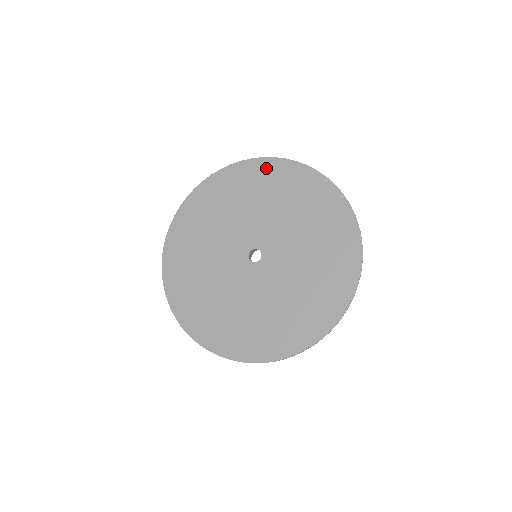
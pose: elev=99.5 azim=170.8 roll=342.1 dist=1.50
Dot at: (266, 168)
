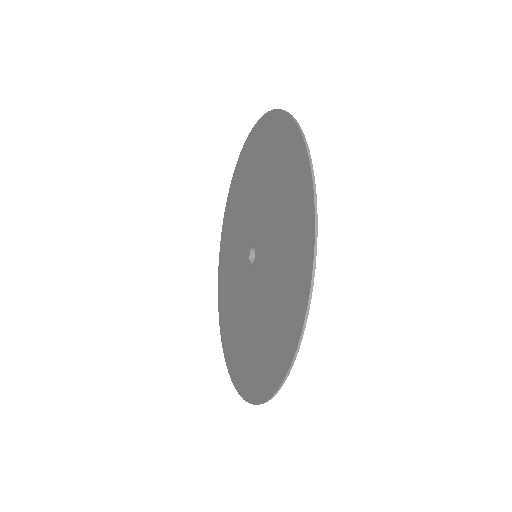
Dot at: (268, 128)
